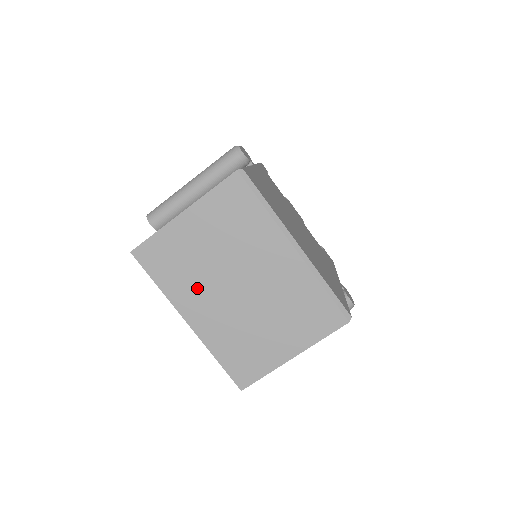
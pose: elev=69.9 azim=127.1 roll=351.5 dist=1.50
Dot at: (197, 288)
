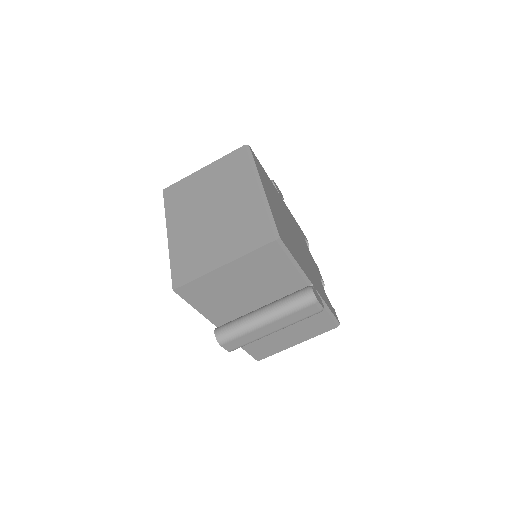
Dot at: (186, 212)
